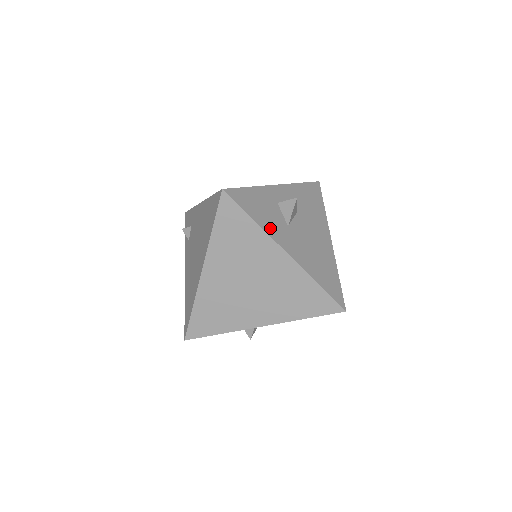
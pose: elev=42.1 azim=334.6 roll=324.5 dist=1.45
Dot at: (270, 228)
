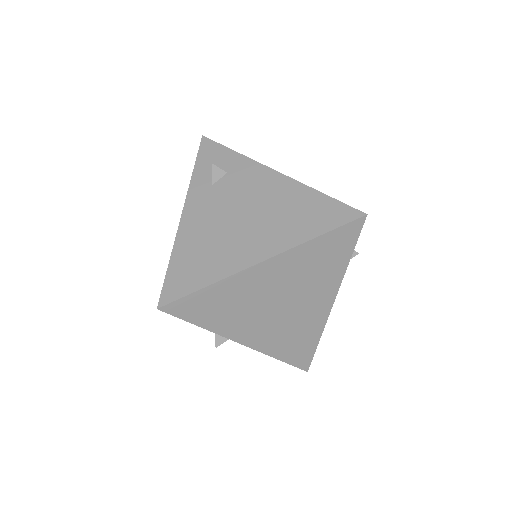
Dot at: occluded
